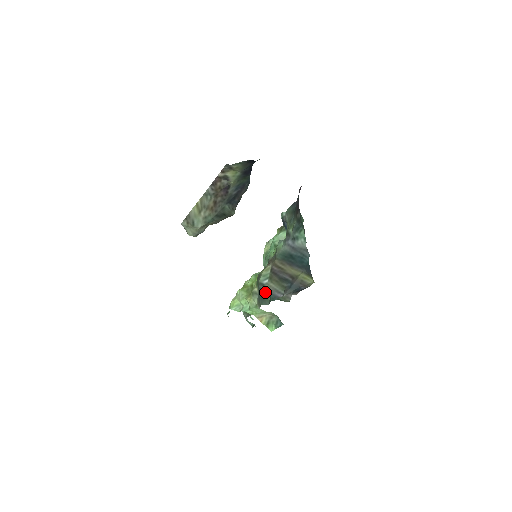
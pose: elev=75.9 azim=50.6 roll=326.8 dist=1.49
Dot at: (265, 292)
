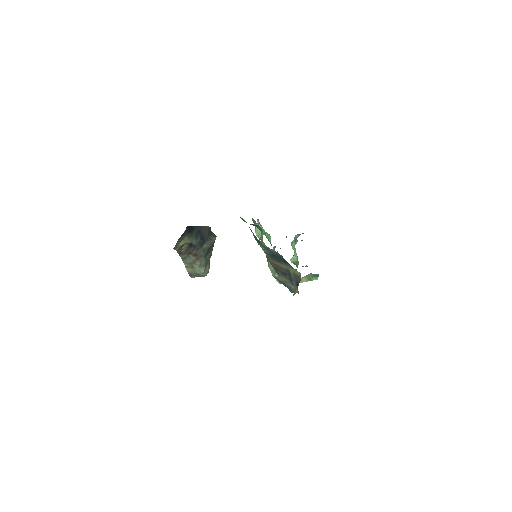
Dot at: (282, 283)
